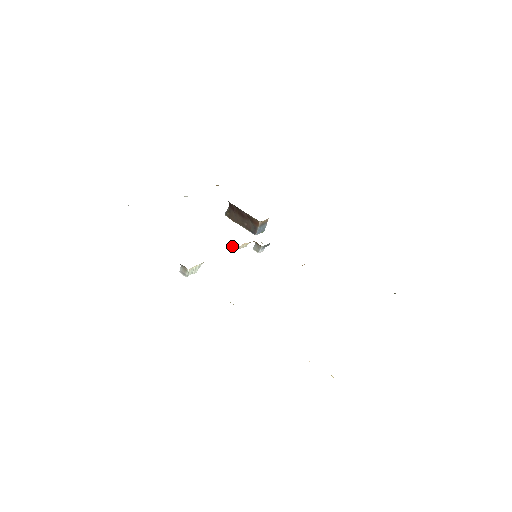
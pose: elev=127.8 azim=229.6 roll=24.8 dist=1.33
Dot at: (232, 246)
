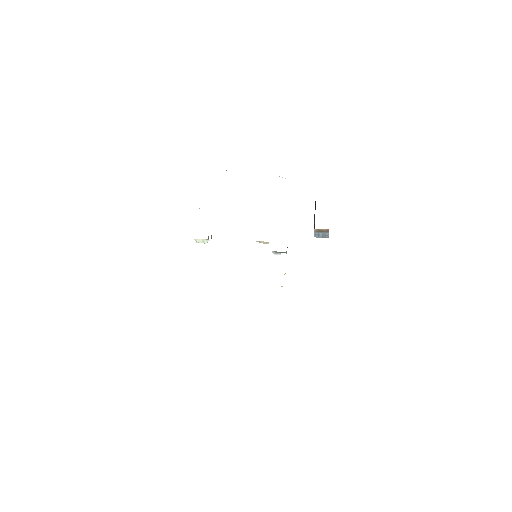
Dot at: occluded
